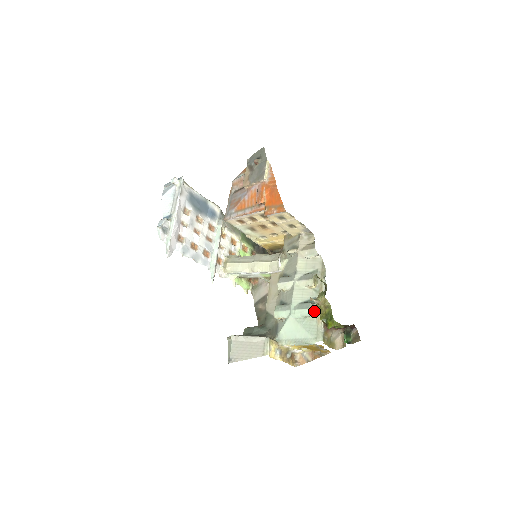
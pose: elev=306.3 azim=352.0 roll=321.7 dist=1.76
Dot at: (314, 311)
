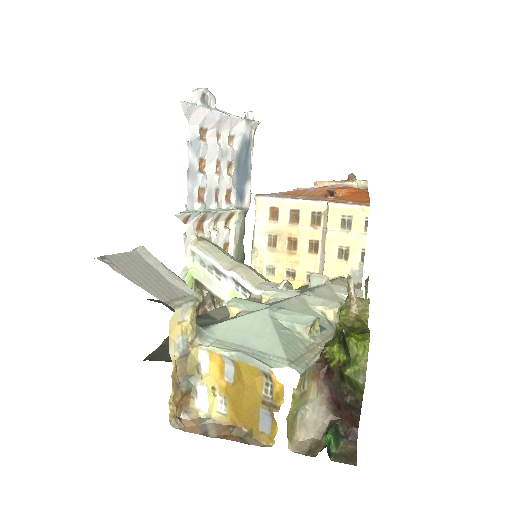
Dot at: (313, 334)
